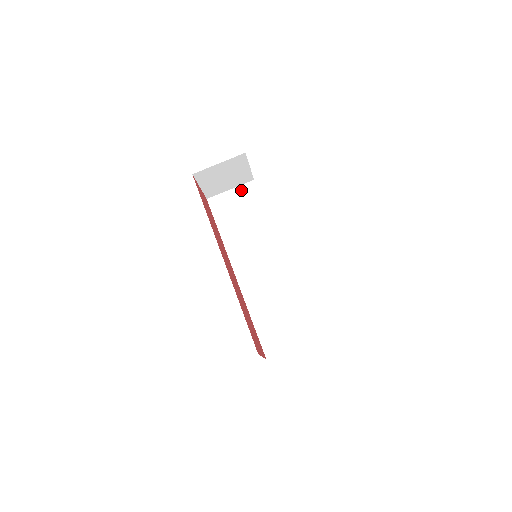
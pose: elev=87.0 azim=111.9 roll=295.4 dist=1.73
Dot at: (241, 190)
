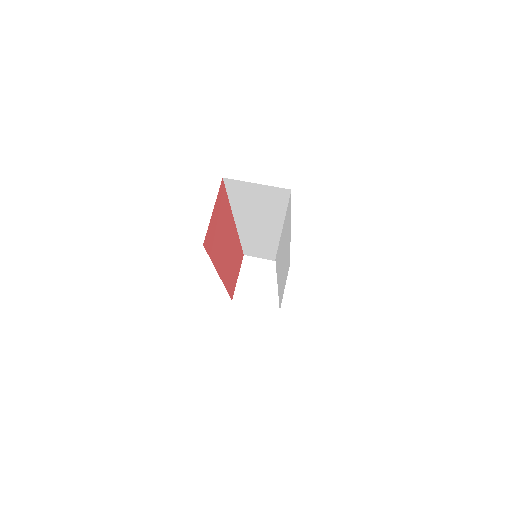
Dot at: occluded
